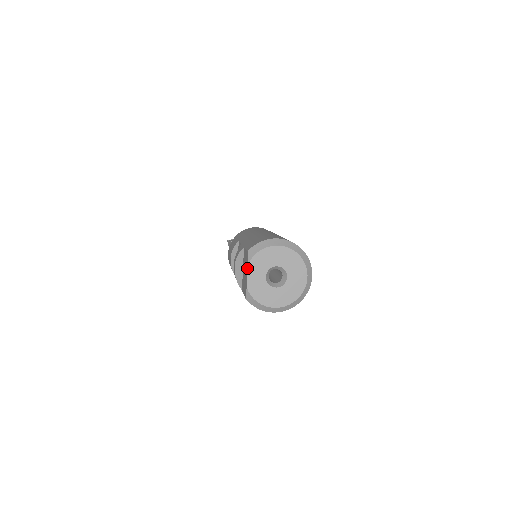
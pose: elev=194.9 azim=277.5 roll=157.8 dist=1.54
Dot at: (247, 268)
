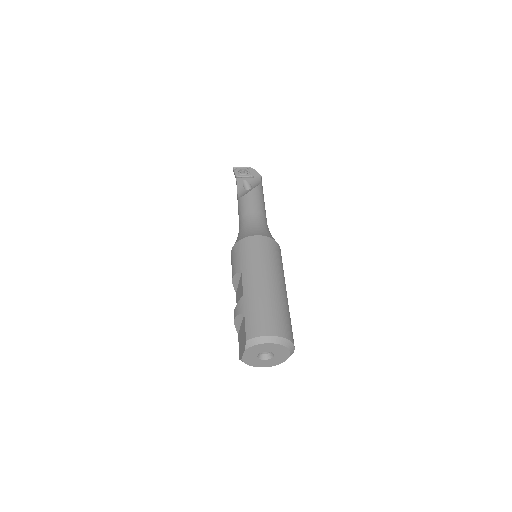
Dot at: (244, 351)
